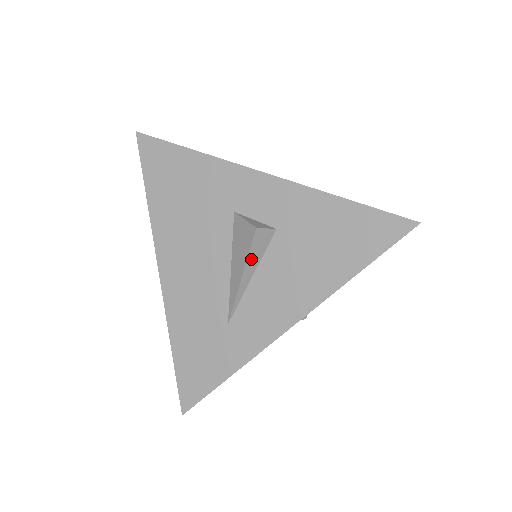
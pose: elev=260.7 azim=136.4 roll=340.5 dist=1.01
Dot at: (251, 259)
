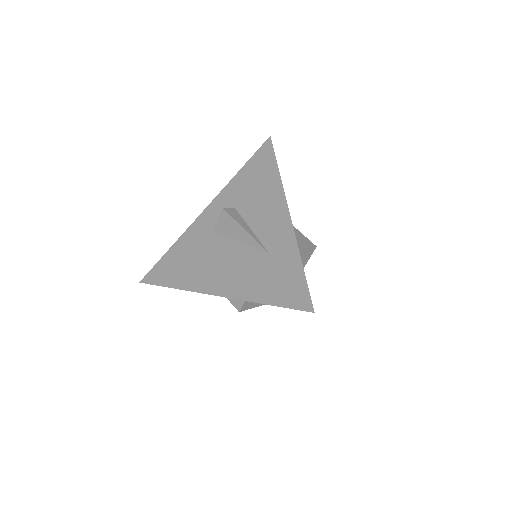
Dot at: (238, 221)
